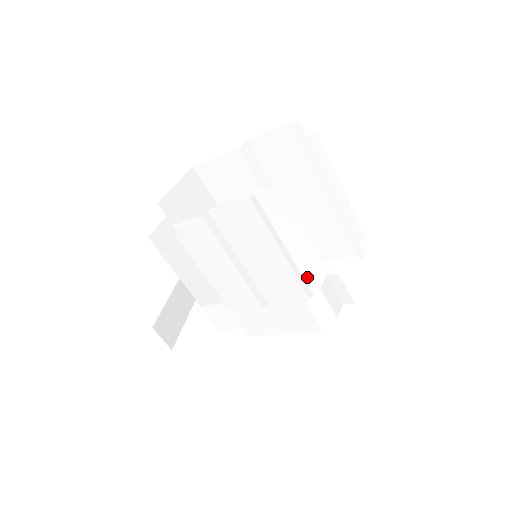
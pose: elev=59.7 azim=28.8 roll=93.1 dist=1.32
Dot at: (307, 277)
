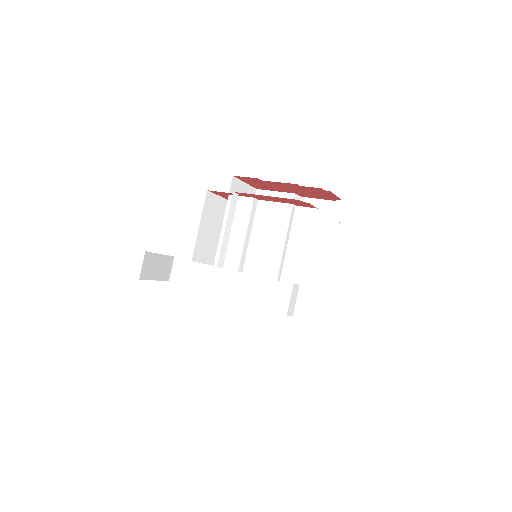
Dot at: occluded
